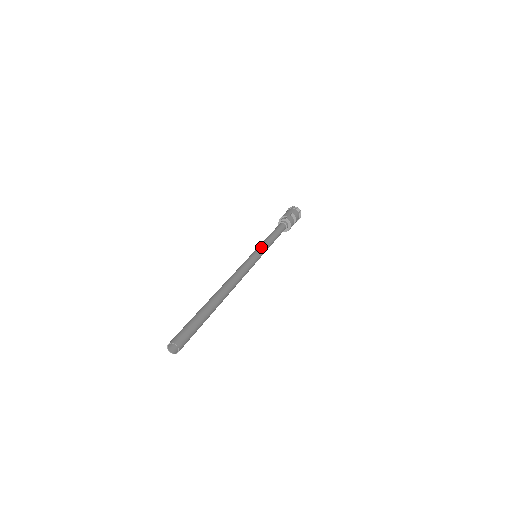
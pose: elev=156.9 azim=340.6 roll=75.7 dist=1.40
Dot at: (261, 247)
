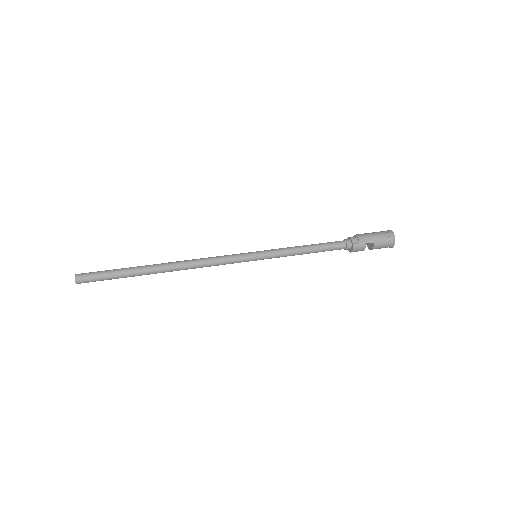
Dot at: (270, 254)
